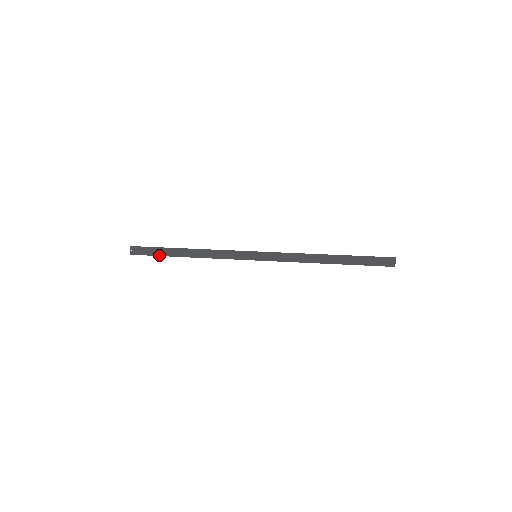
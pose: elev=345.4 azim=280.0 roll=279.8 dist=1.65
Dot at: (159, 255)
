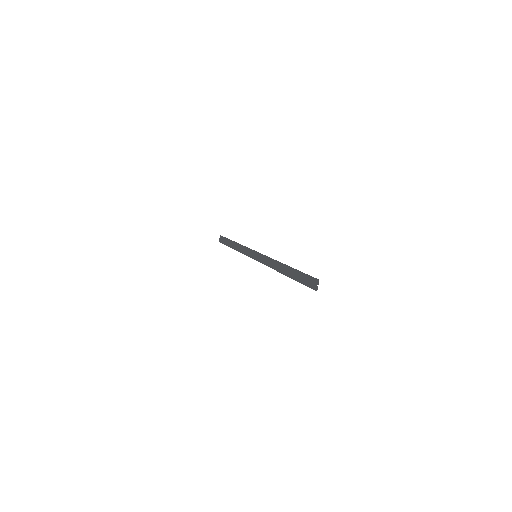
Dot at: (226, 245)
